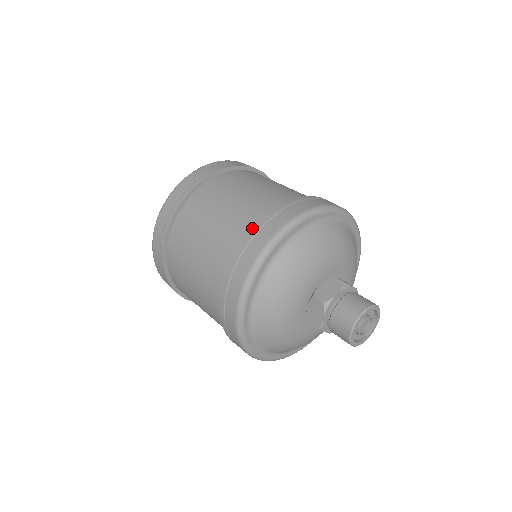
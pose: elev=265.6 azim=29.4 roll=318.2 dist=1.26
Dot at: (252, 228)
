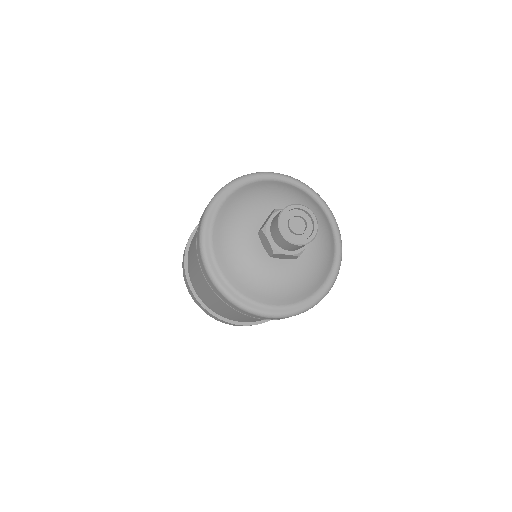
Dot at: occluded
